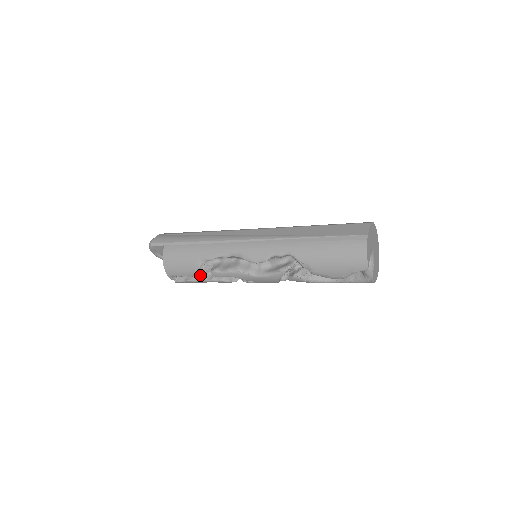
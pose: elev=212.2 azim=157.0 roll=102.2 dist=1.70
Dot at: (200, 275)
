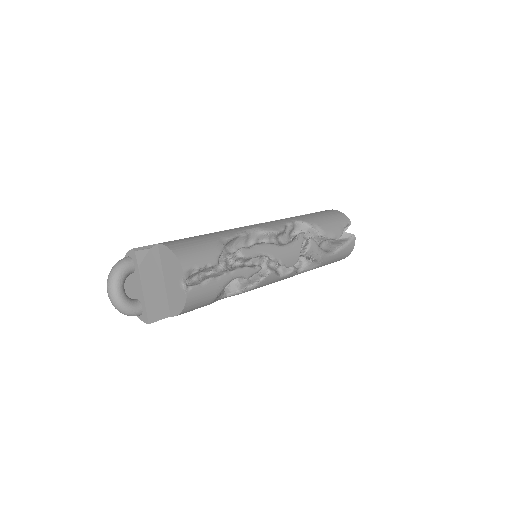
Dot at: (217, 273)
